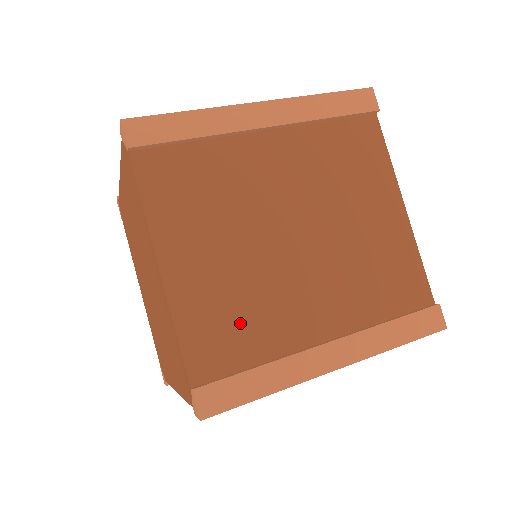
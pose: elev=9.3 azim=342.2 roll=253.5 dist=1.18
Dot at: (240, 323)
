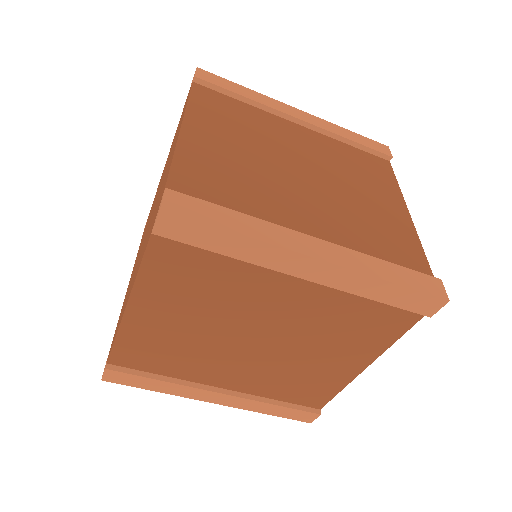
Dot at: (167, 356)
